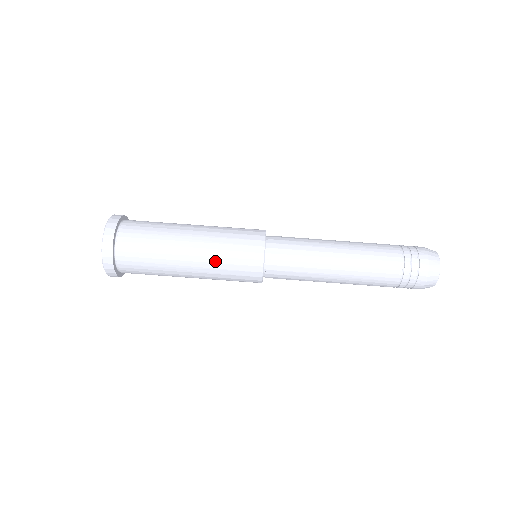
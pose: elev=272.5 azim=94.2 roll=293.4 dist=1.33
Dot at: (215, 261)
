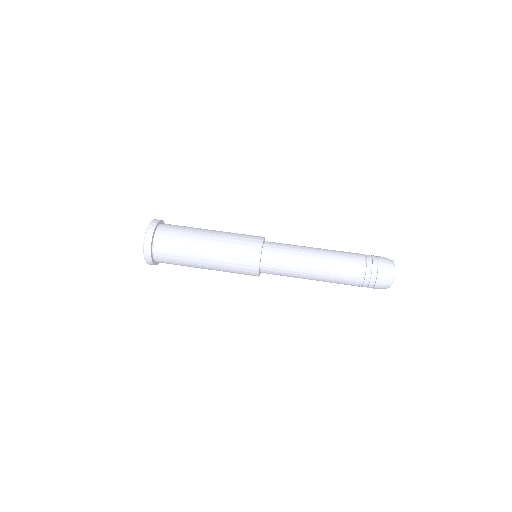
Dot at: (230, 233)
